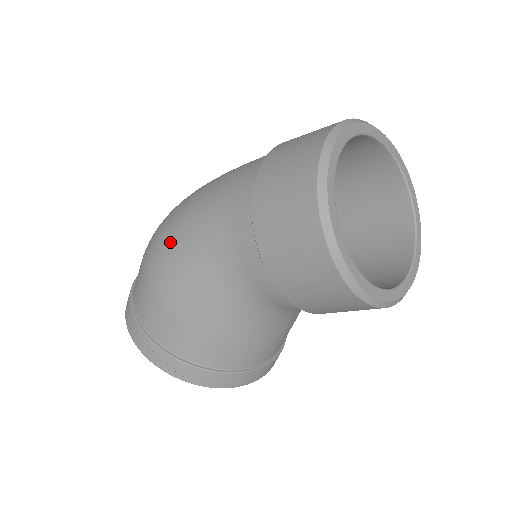
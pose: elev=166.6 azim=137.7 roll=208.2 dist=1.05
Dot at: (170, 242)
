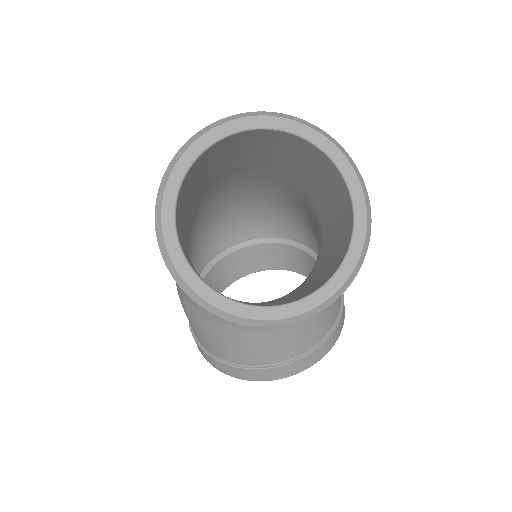
Dot at: occluded
